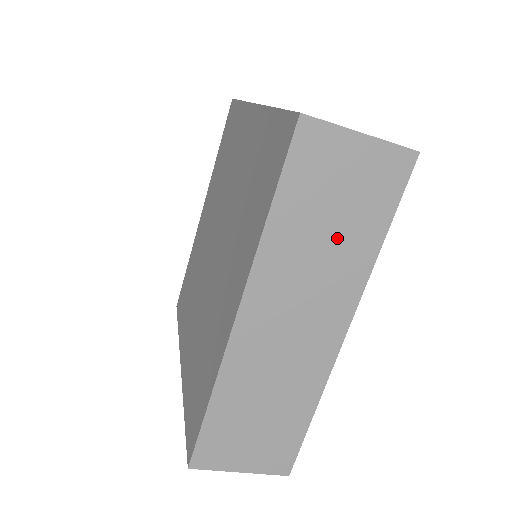
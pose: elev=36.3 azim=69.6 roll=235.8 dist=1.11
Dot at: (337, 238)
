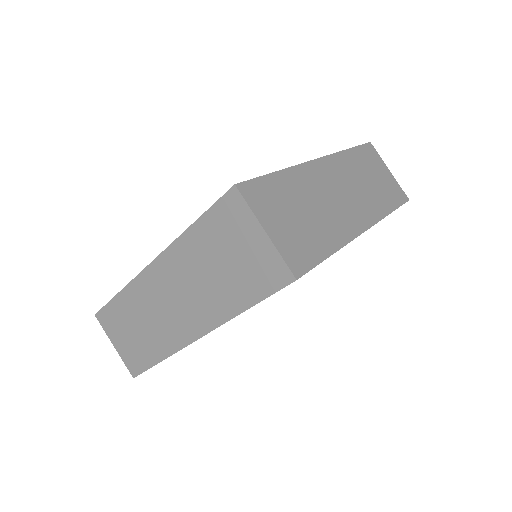
Dot at: (373, 188)
